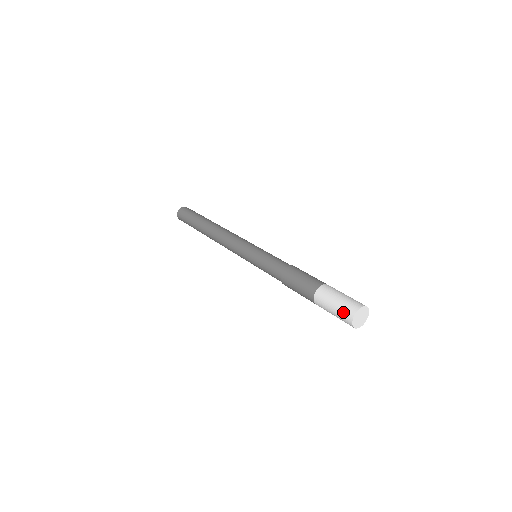
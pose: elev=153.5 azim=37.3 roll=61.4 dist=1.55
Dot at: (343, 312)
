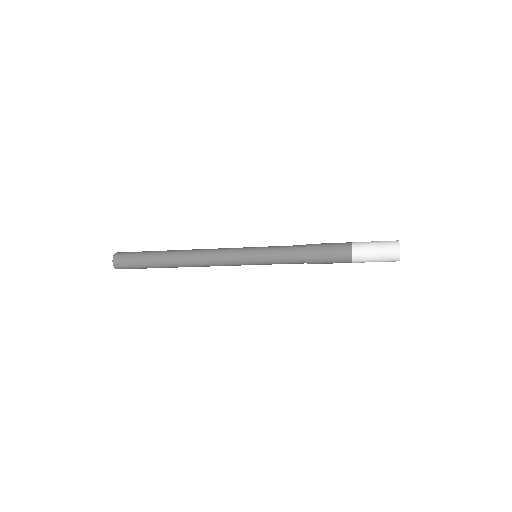
Dot at: (387, 241)
